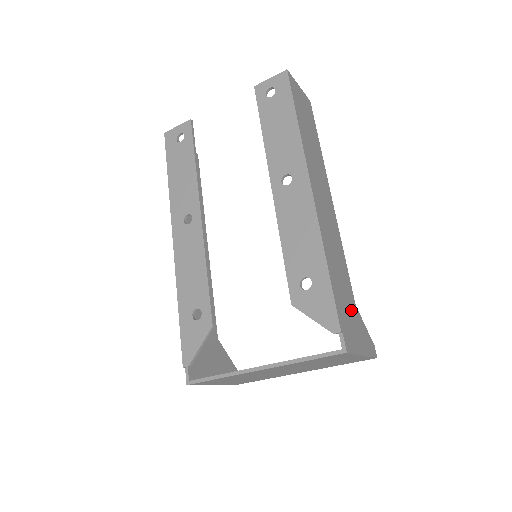
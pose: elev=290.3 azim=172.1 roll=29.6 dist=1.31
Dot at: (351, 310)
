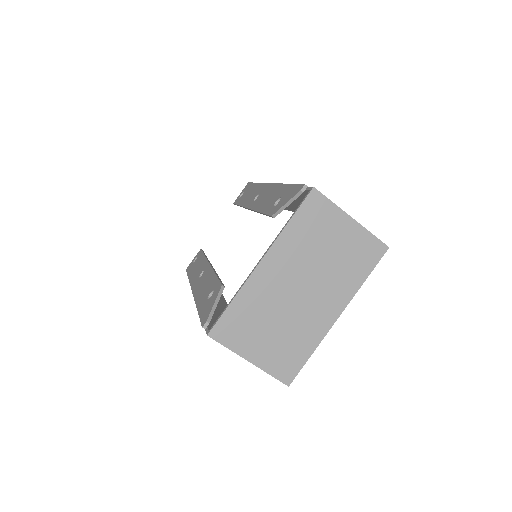
Dot at: occluded
